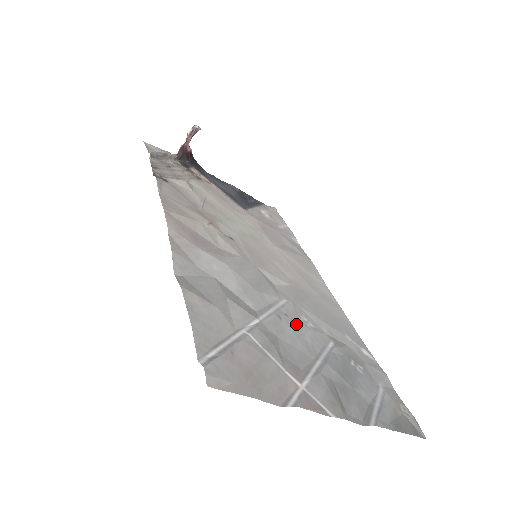
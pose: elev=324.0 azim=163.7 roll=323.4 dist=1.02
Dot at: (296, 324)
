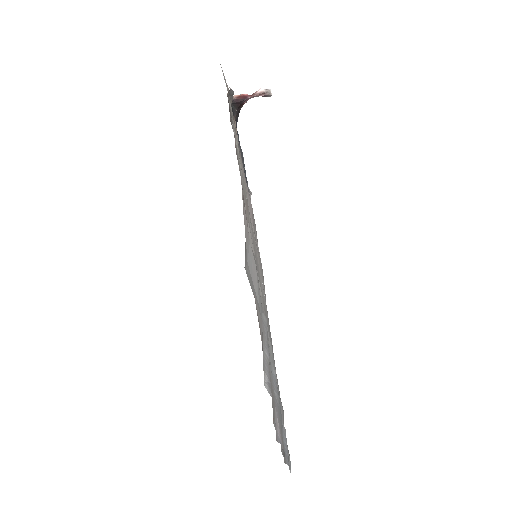
Dot at: occluded
